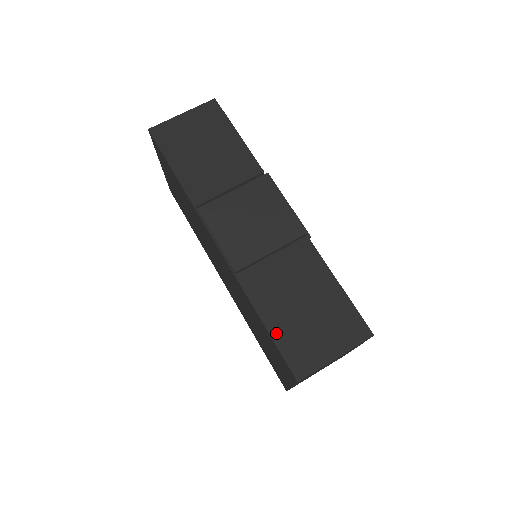
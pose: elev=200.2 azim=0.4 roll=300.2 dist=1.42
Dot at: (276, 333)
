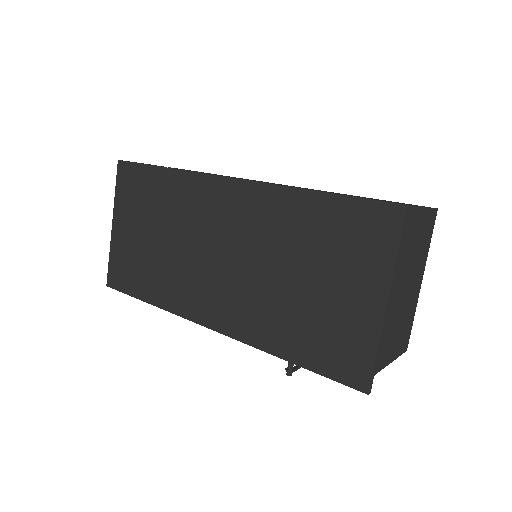
Dot at: (347, 195)
